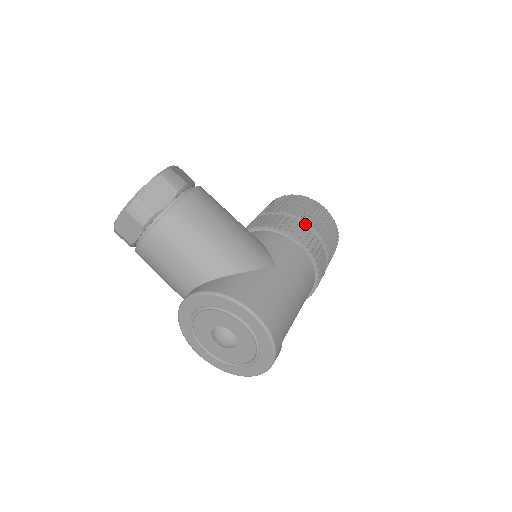
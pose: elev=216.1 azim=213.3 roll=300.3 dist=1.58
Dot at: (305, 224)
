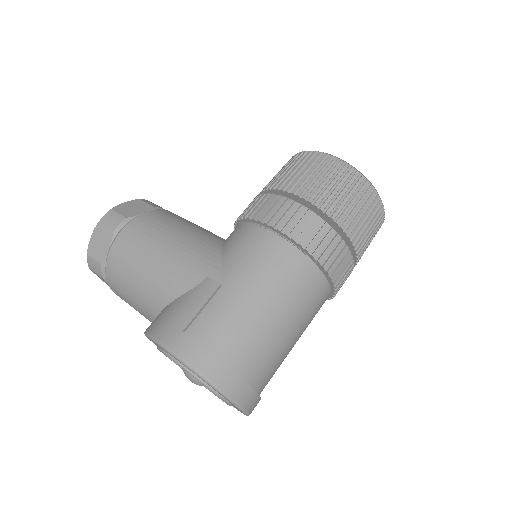
Dot at: (287, 194)
